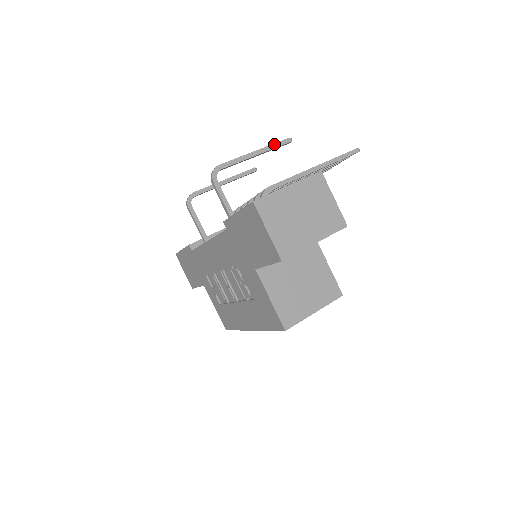
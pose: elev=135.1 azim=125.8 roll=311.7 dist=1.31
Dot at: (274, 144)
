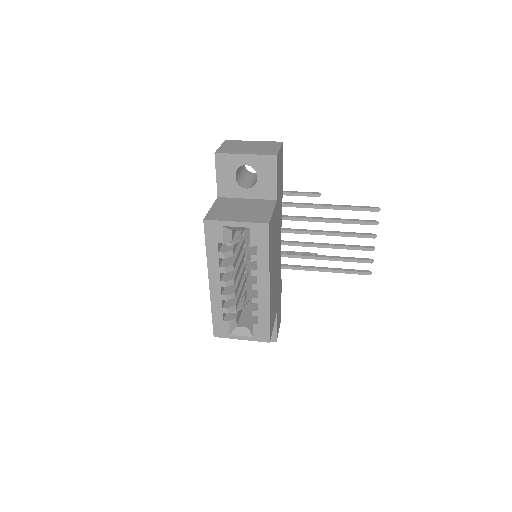
Dot at: (304, 192)
